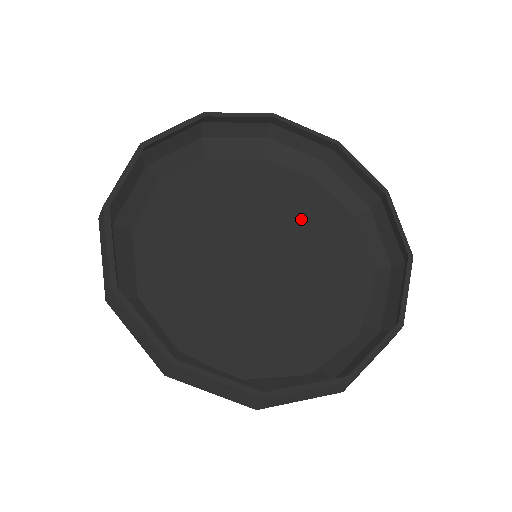
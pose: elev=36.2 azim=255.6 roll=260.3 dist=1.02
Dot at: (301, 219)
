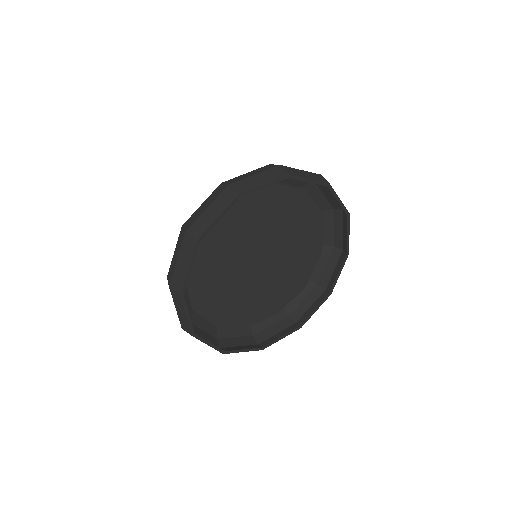
Dot at: (288, 226)
